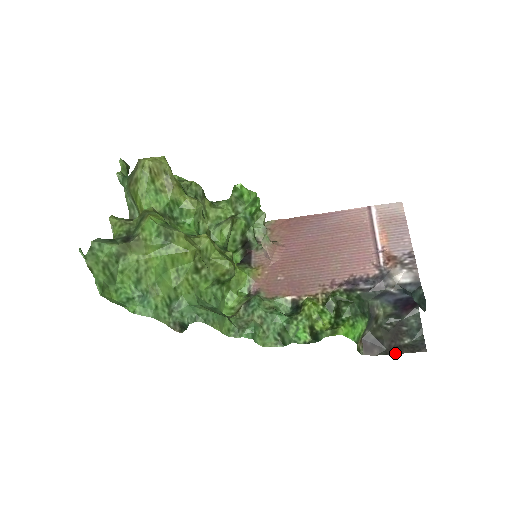
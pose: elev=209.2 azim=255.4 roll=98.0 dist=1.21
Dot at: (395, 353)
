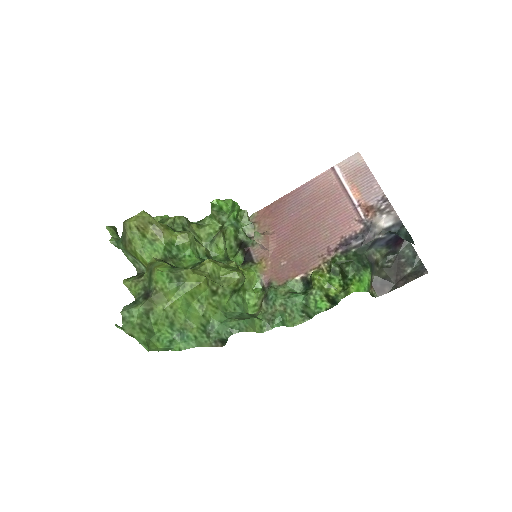
Dot at: (403, 284)
